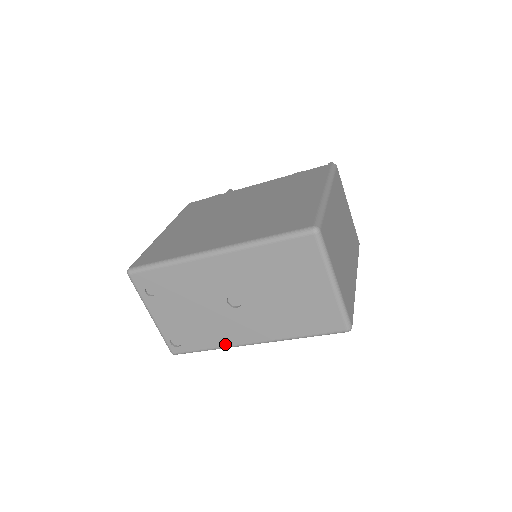
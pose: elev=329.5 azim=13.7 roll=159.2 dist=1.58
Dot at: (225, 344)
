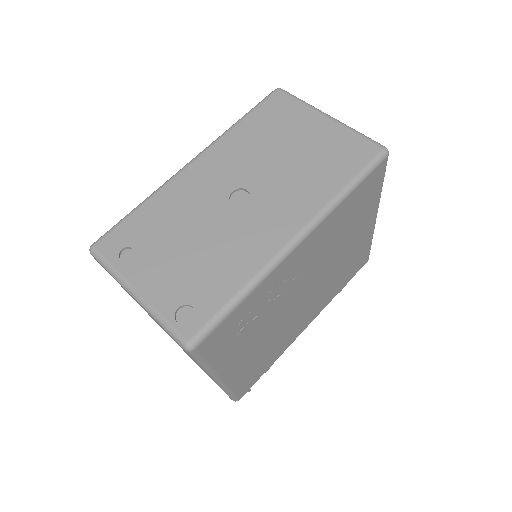
Dot at: (259, 265)
